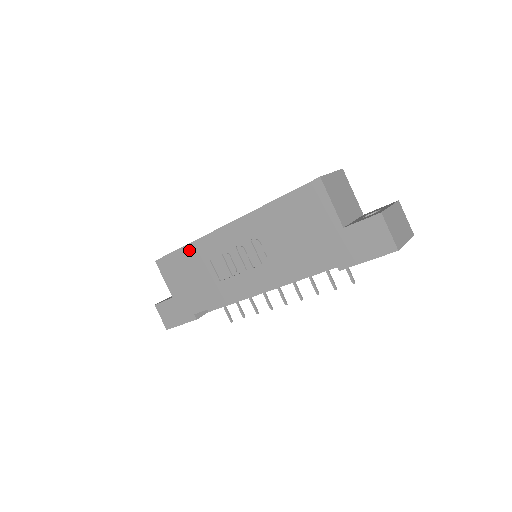
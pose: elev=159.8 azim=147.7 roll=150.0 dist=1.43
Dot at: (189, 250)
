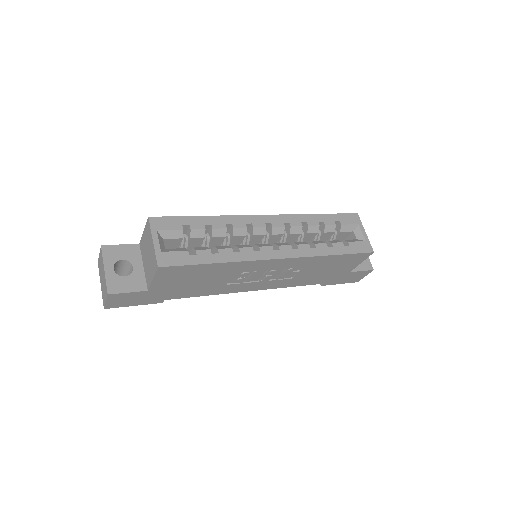
Dot at: (220, 266)
